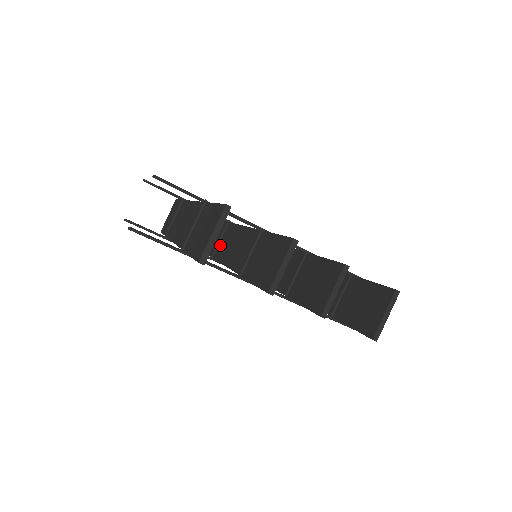
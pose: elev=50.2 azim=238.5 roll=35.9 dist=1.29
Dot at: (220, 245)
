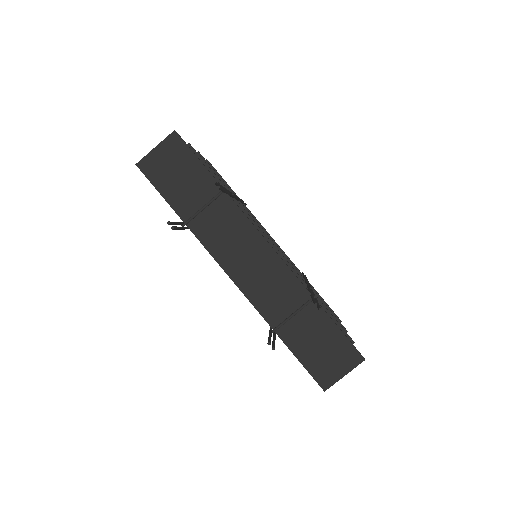
Dot at: occluded
